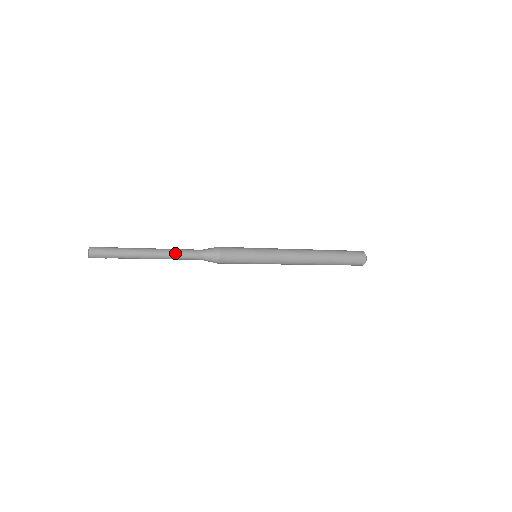
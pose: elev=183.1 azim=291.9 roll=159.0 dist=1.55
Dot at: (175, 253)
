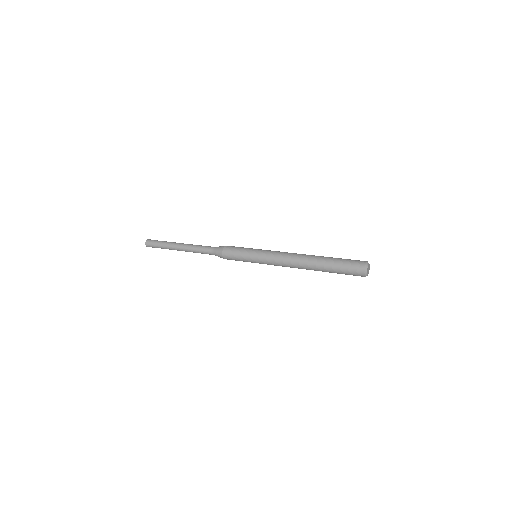
Dot at: (194, 247)
